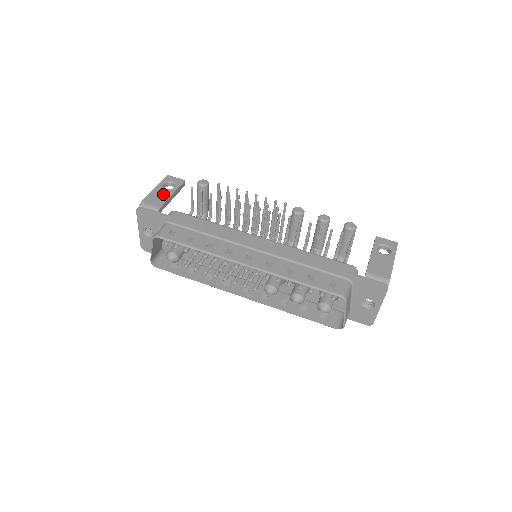
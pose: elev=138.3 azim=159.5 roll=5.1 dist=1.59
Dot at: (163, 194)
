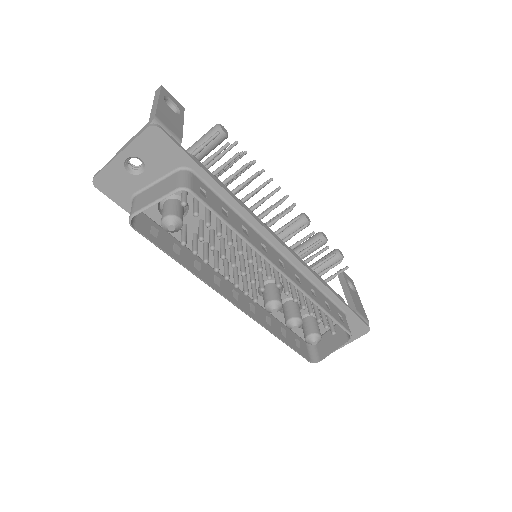
Dot at: (174, 117)
